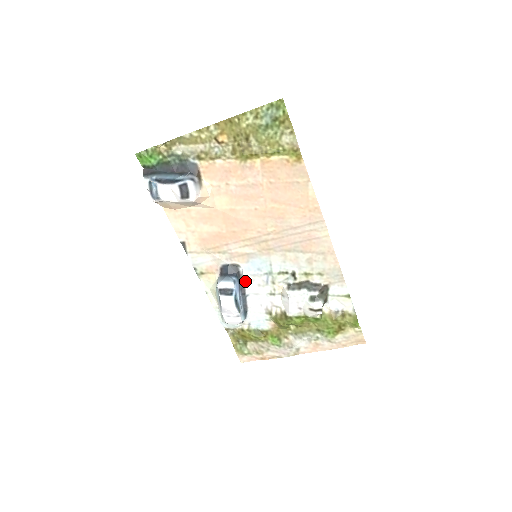
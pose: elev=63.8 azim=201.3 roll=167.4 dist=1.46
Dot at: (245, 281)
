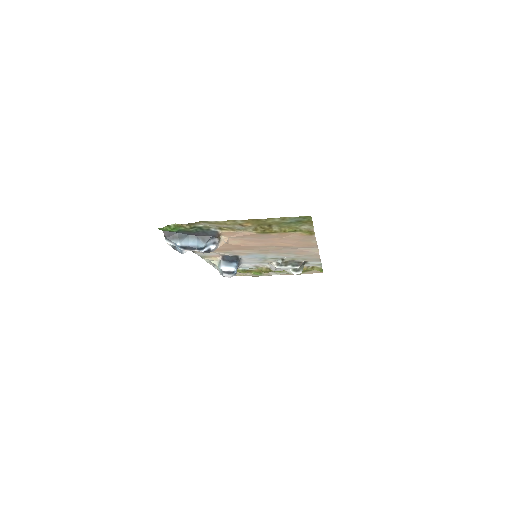
Dot at: (242, 259)
